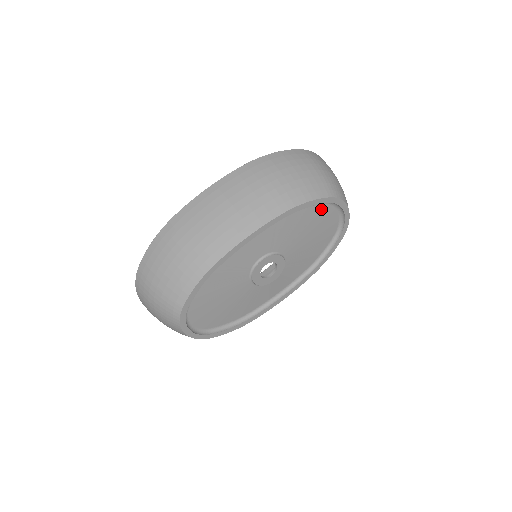
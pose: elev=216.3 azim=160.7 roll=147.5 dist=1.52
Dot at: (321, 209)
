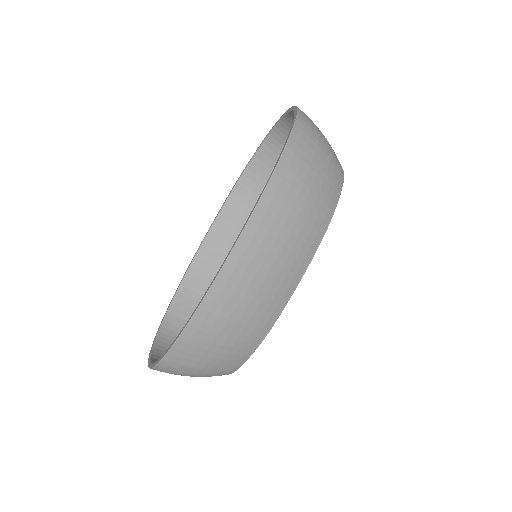
Dot at: occluded
